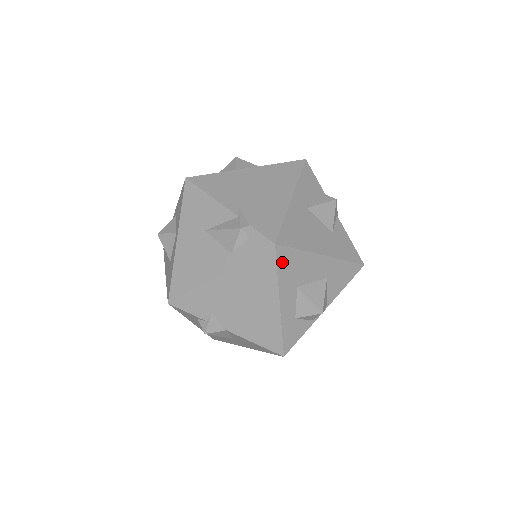
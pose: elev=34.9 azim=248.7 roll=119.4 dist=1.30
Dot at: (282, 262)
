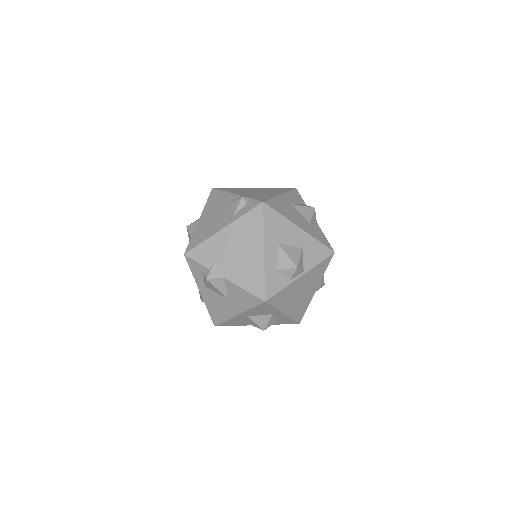
Dot at: (268, 218)
